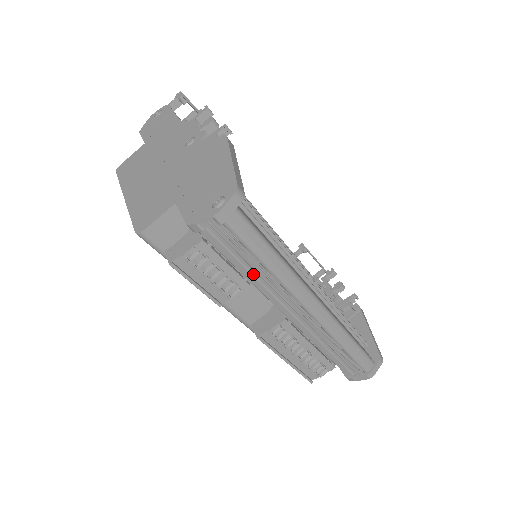
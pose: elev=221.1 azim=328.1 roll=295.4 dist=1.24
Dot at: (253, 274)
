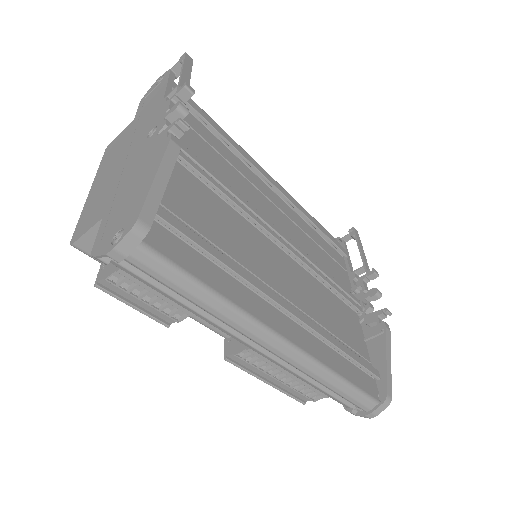
Dot at: (190, 307)
